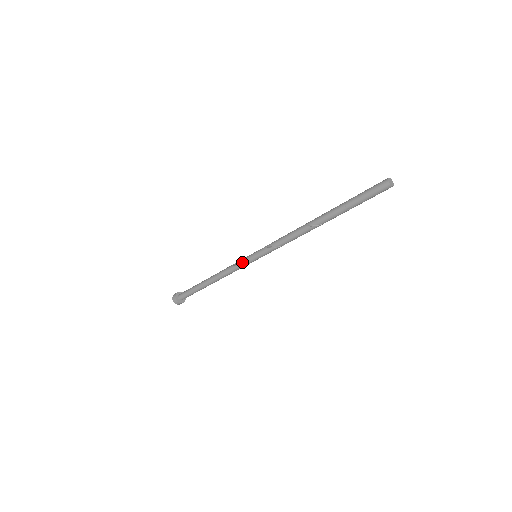
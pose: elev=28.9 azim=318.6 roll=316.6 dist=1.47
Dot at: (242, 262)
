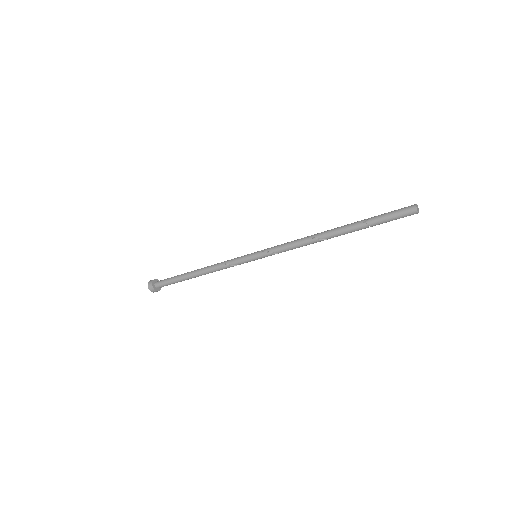
Dot at: occluded
